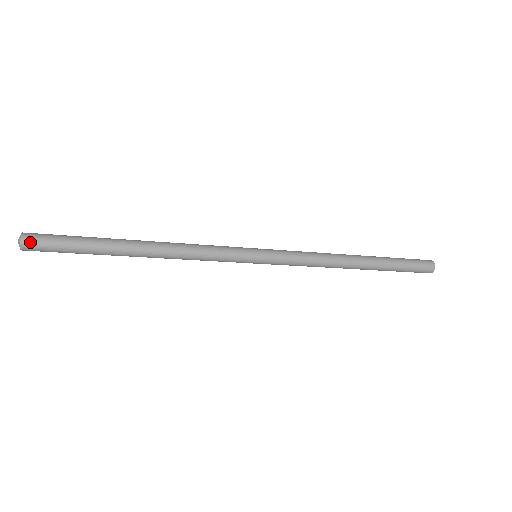
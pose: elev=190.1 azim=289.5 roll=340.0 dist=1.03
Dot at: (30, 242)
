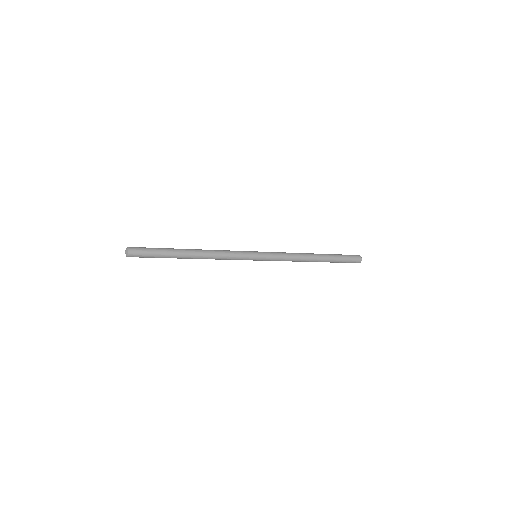
Dot at: occluded
